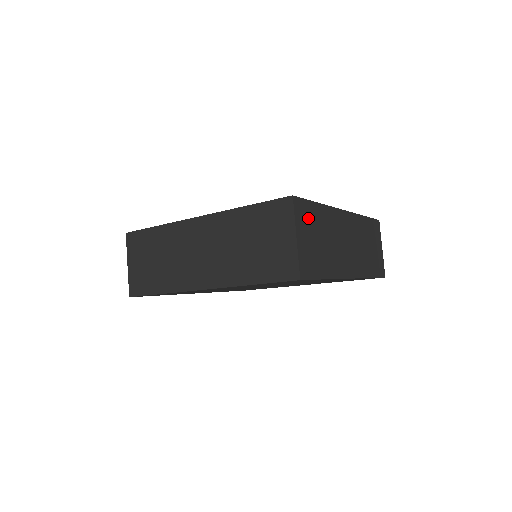
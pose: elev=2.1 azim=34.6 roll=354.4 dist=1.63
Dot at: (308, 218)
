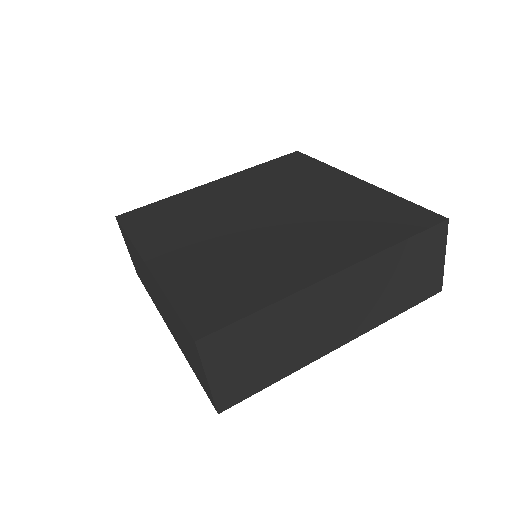
Dot at: (235, 343)
